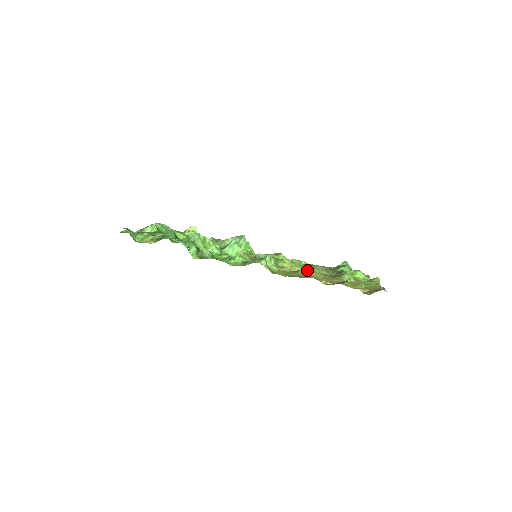
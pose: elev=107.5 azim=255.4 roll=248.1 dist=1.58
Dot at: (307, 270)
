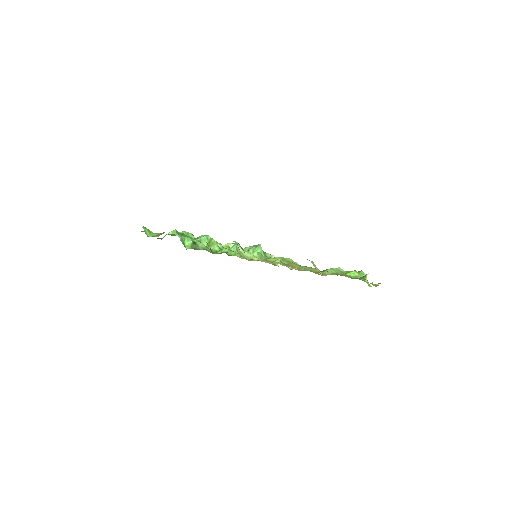
Dot at: (293, 265)
